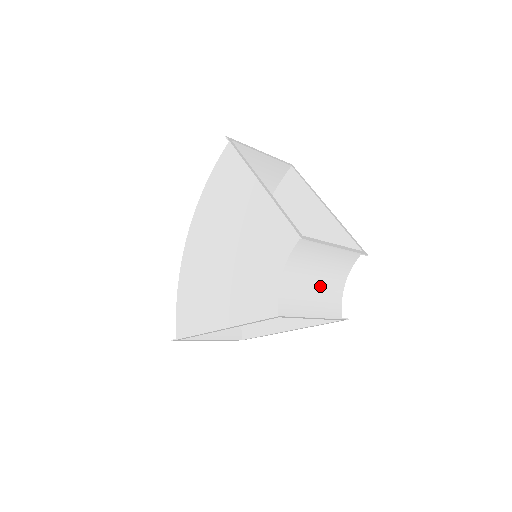
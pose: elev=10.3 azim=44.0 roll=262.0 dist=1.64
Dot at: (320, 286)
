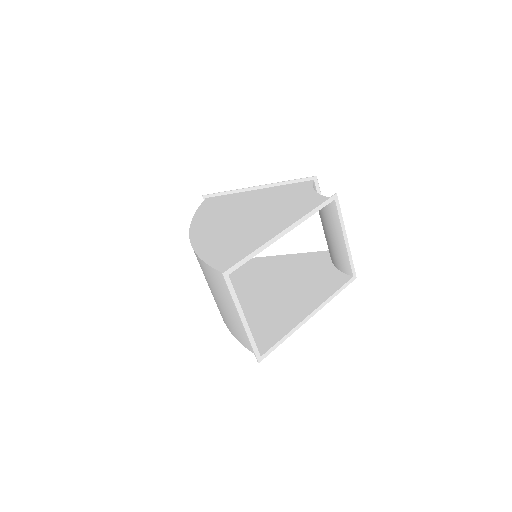
Dot at: (329, 239)
